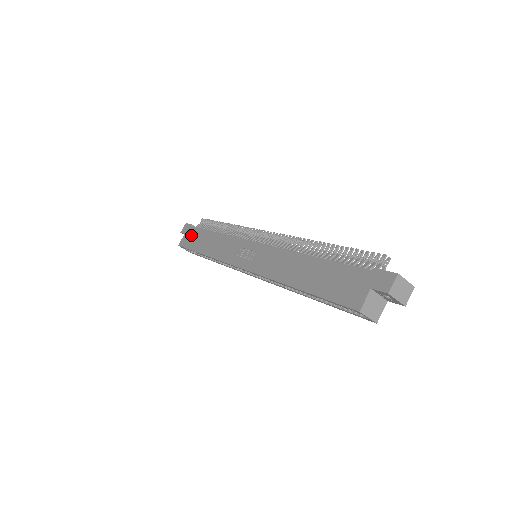
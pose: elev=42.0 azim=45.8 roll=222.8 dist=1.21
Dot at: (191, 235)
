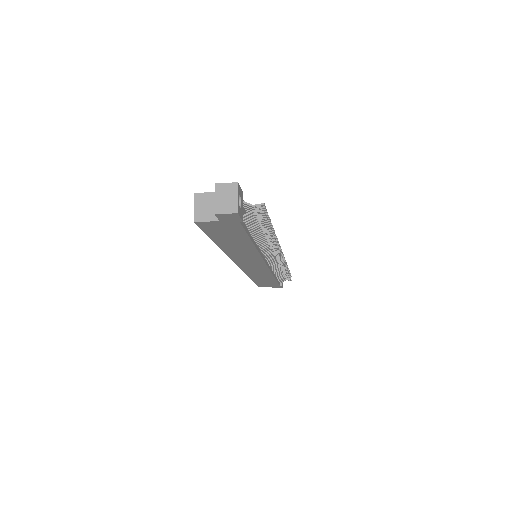
Dot at: occluded
